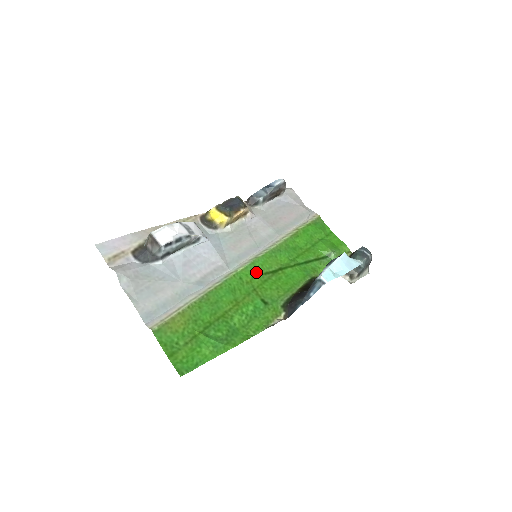
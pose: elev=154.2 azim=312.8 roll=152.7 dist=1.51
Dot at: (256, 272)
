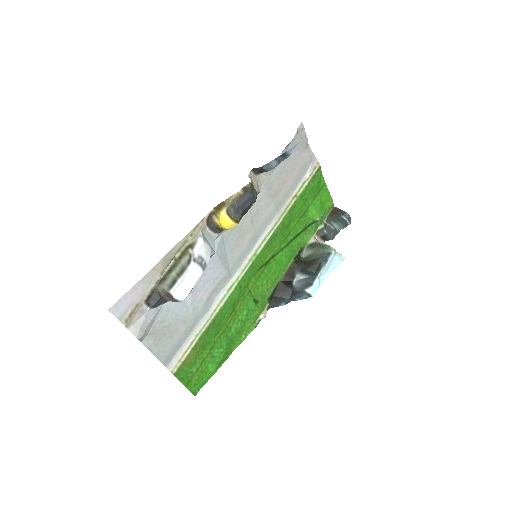
Dot at: (253, 272)
